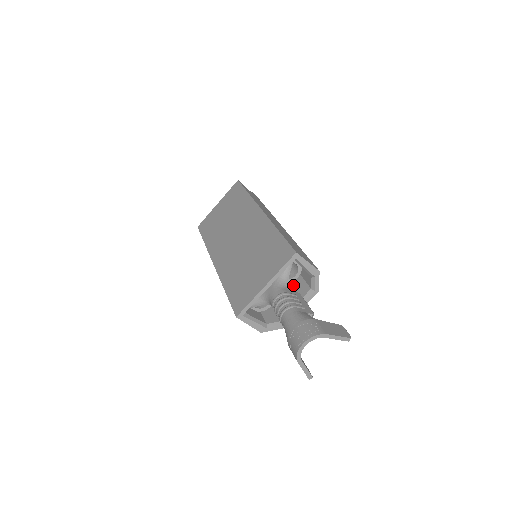
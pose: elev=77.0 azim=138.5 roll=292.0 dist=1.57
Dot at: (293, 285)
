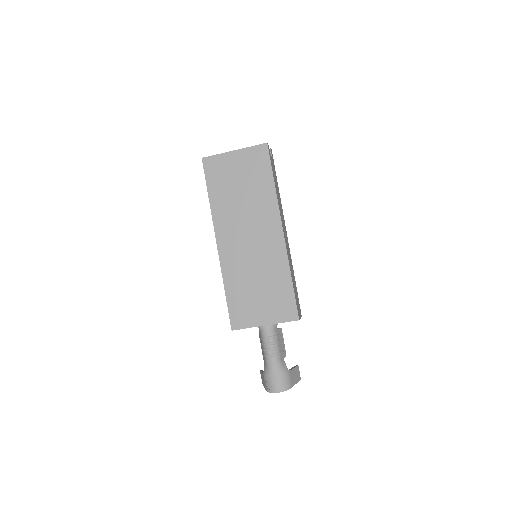
Dot at: occluded
